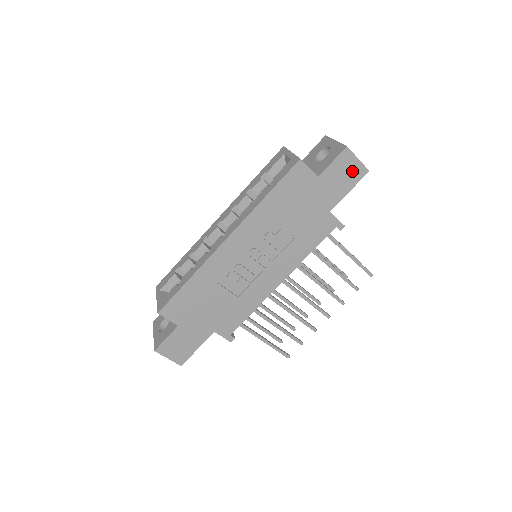
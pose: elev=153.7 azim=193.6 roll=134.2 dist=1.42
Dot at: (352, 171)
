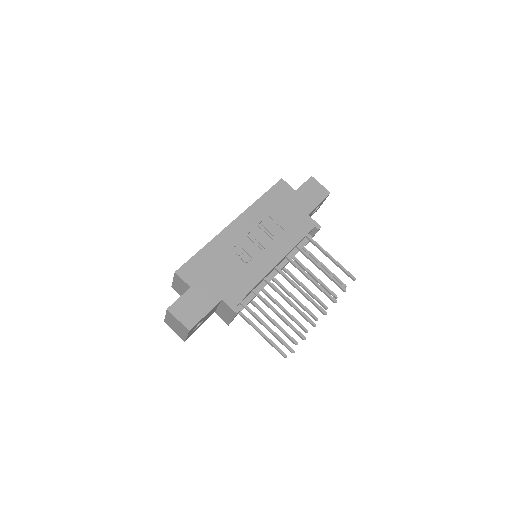
Dot at: (318, 191)
